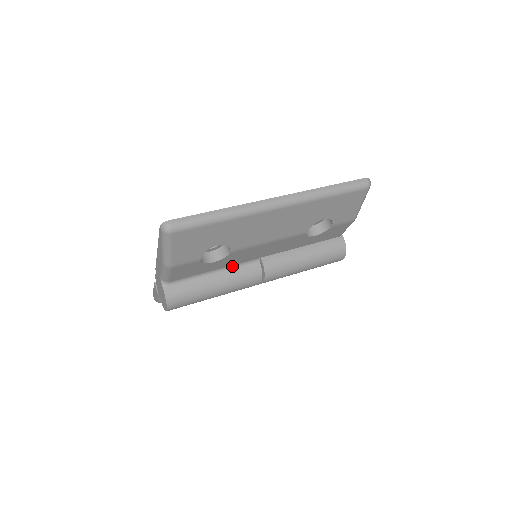
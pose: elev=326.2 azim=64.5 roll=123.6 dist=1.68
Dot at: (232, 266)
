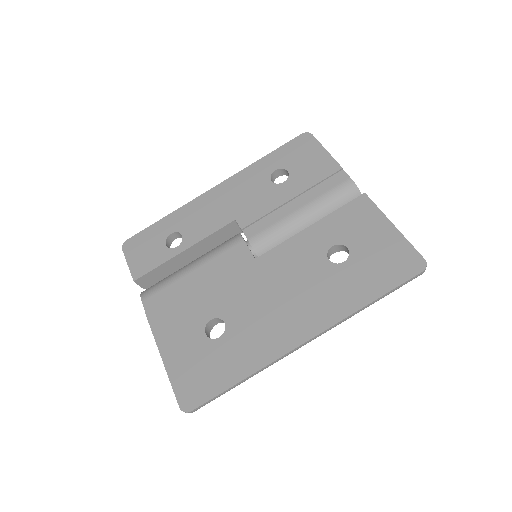
Dot at: occluded
